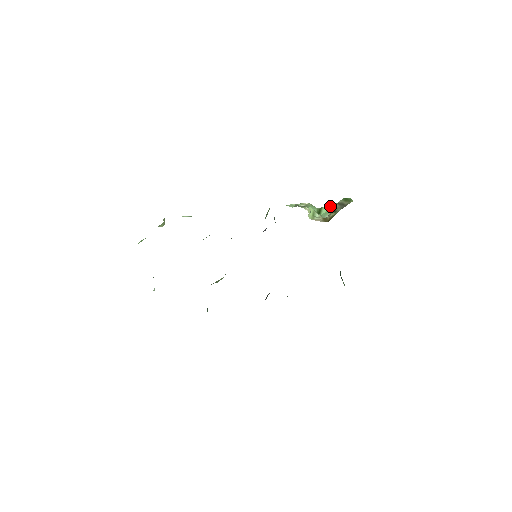
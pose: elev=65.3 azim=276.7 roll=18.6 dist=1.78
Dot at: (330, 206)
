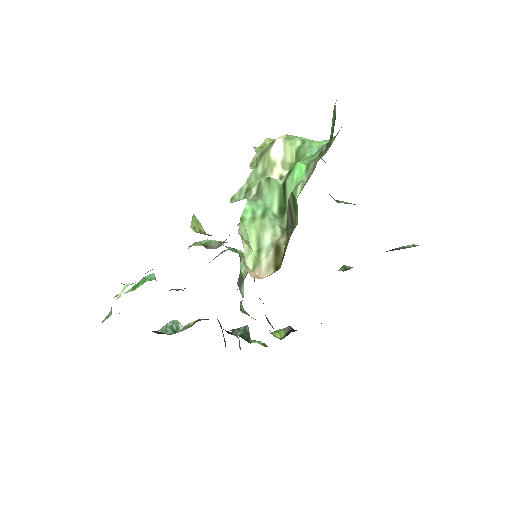
Dot at: (296, 175)
